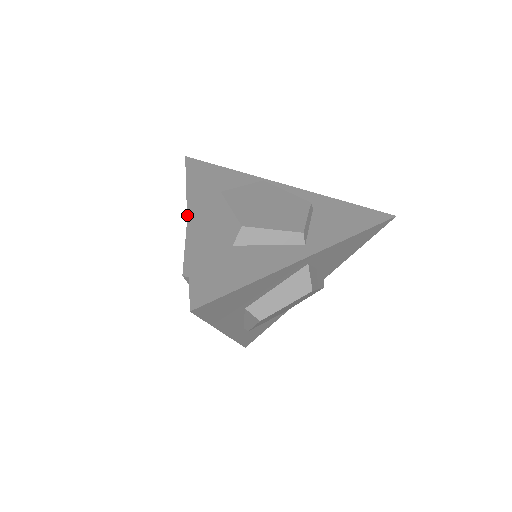
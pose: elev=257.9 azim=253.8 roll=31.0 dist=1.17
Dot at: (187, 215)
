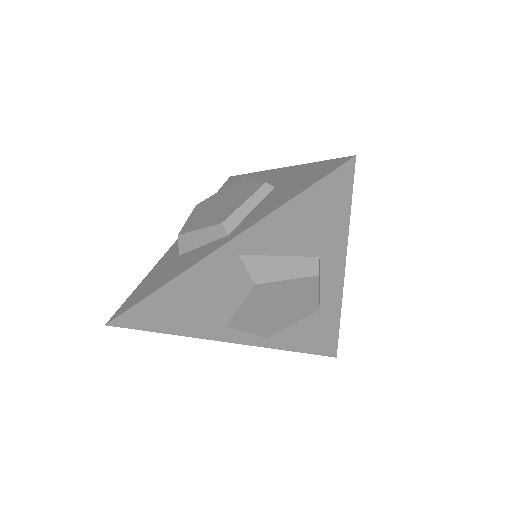
Dot at: occluded
